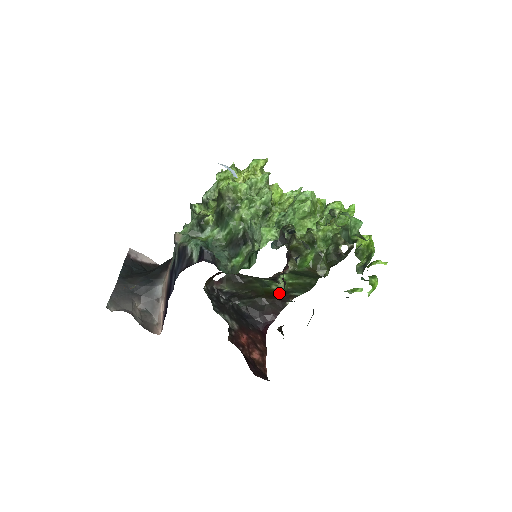
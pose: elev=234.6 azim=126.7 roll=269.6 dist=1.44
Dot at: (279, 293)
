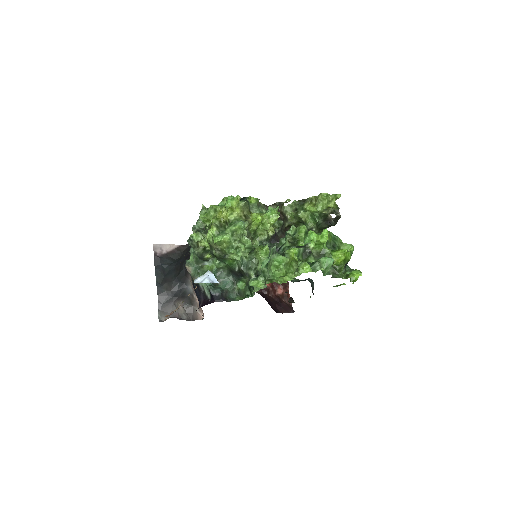
Dot at: occluded
